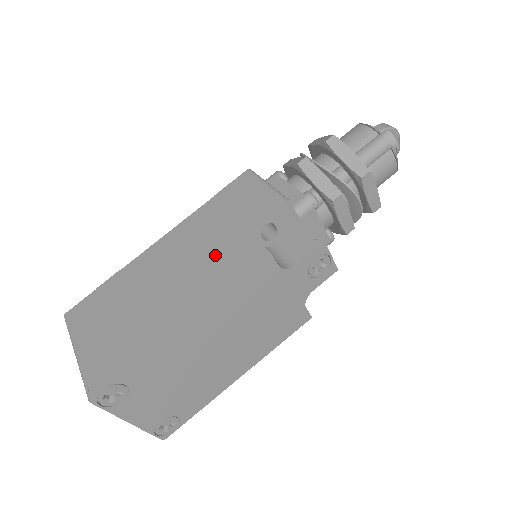
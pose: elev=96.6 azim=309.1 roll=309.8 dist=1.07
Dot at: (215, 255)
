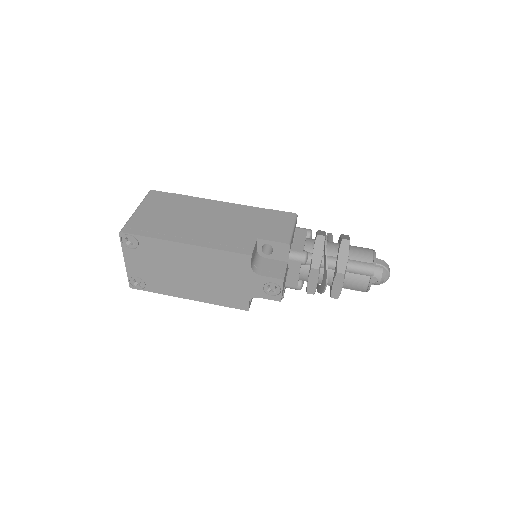
Dot at: (232, 233)
